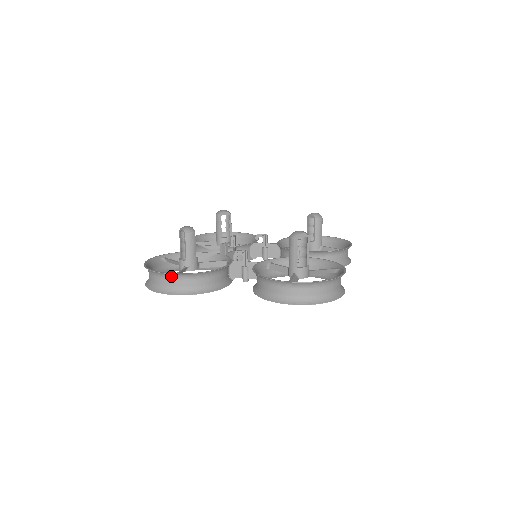
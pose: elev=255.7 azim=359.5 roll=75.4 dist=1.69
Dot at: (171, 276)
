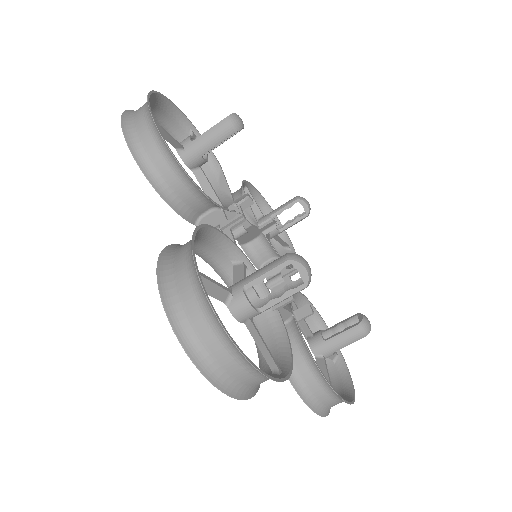
Dot at: (148, 114)
